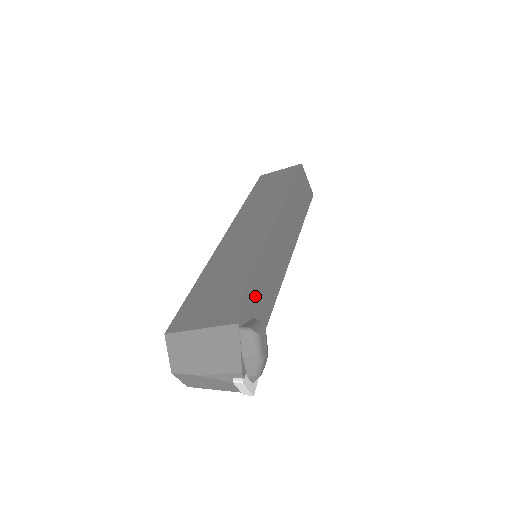
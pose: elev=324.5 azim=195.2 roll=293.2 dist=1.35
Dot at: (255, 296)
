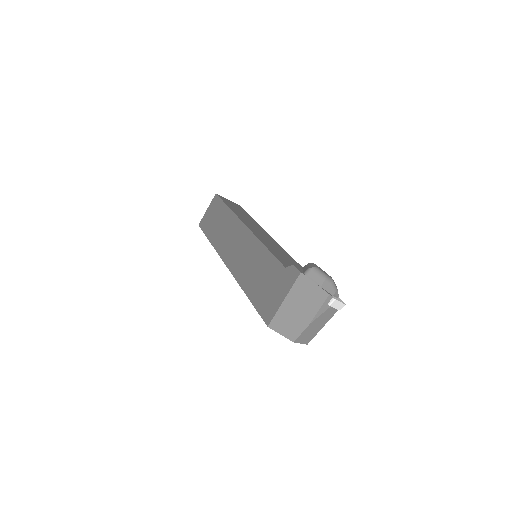
Dot at: (287, 263)
